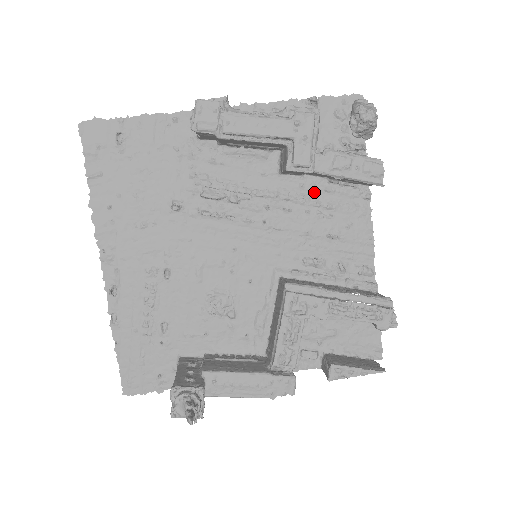
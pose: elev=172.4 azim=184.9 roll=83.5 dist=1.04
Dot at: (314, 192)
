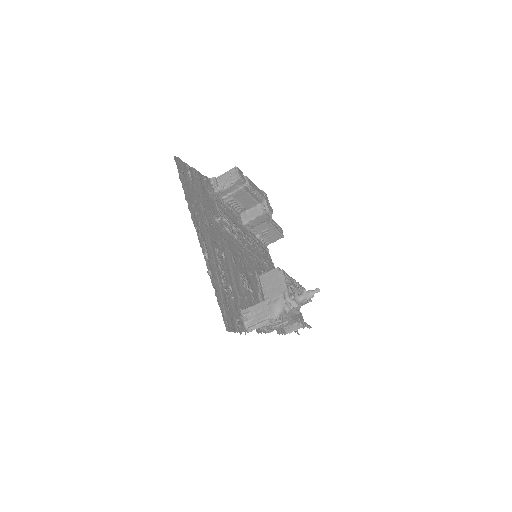
Dot at: (254, 240)
